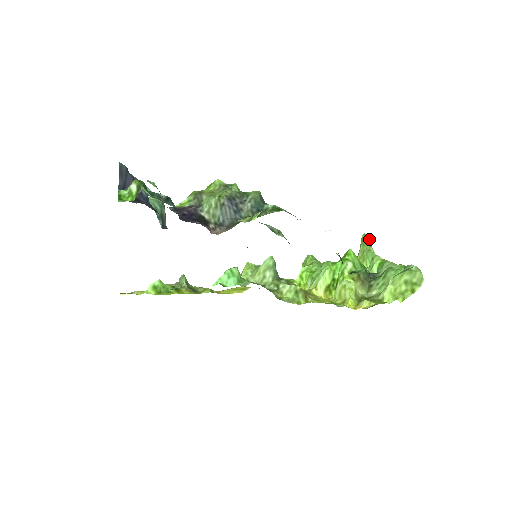
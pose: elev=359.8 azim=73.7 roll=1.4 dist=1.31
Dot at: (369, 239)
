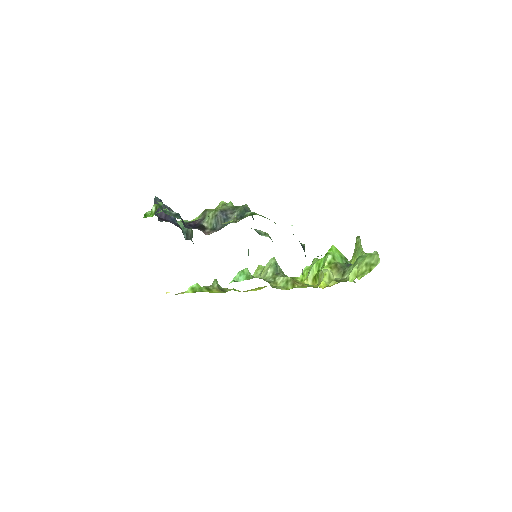
Dot at: (360, 239)
